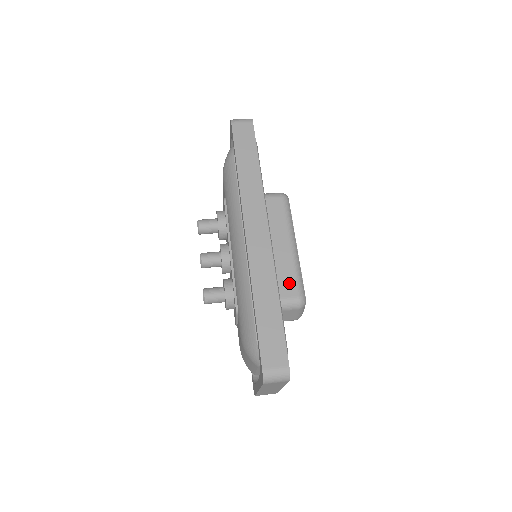
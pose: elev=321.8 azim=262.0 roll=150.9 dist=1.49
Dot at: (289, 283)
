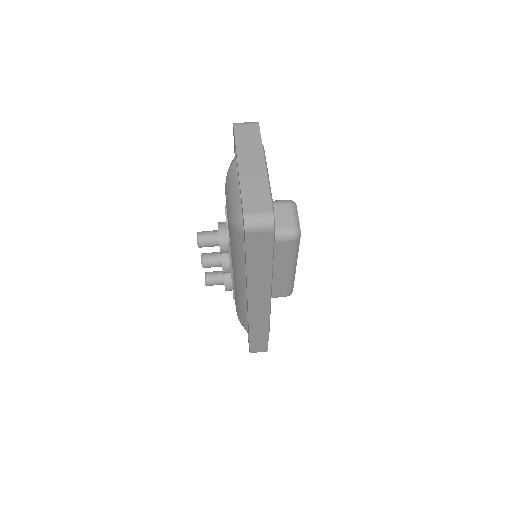
Dot at: (281, 291)
